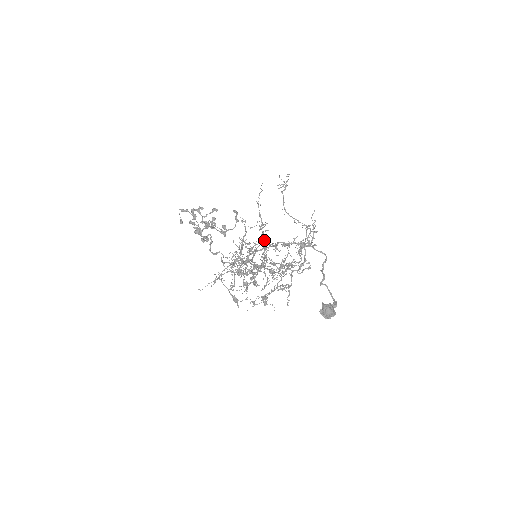
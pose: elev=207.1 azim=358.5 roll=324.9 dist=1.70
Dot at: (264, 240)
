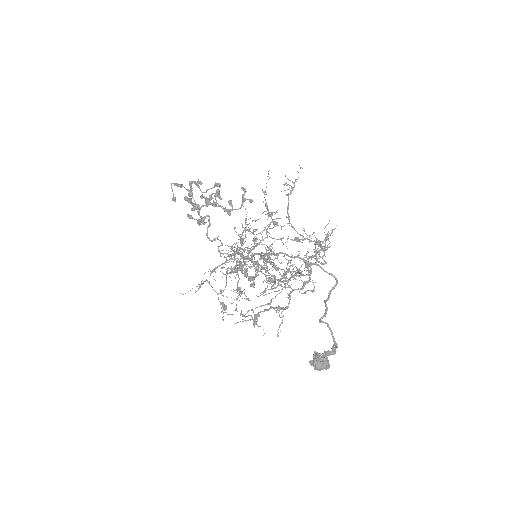
Dot at: occluded
